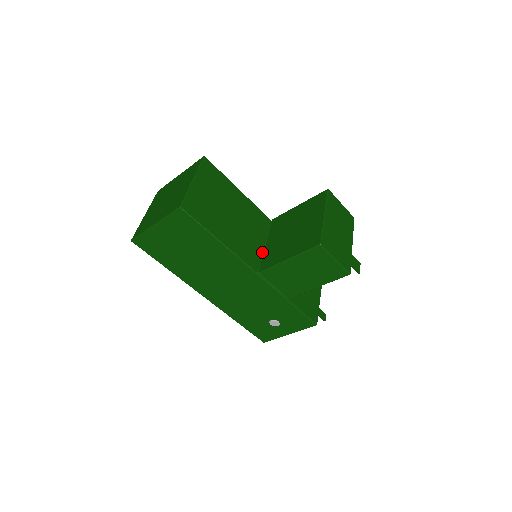
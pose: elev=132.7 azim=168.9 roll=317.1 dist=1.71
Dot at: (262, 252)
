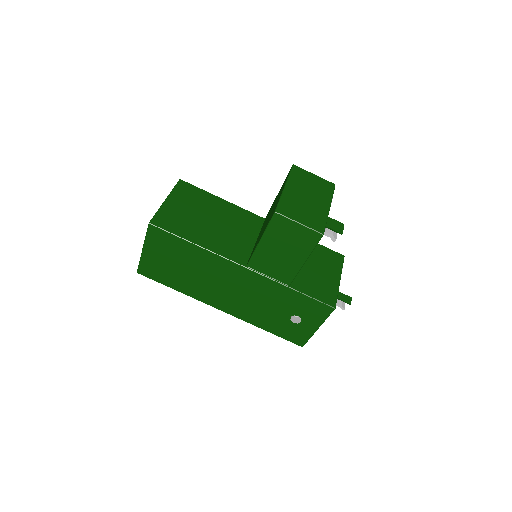
Dot at: occluded
